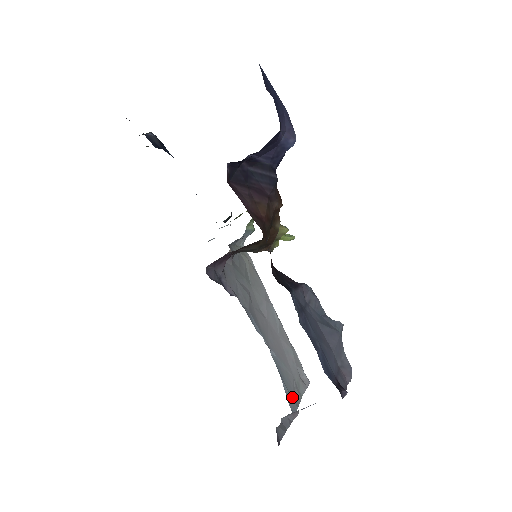
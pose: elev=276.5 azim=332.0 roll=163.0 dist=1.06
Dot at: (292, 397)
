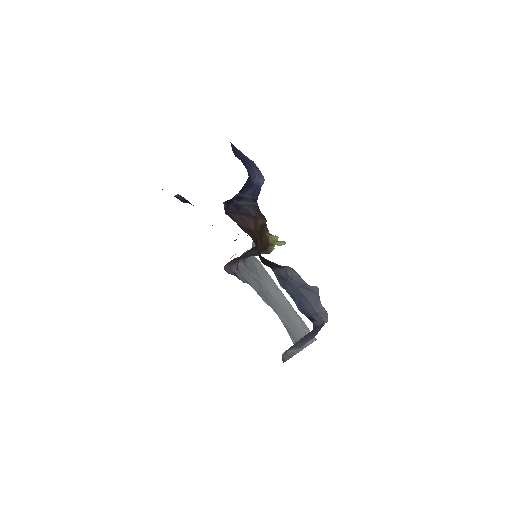
Dot at: occluded
